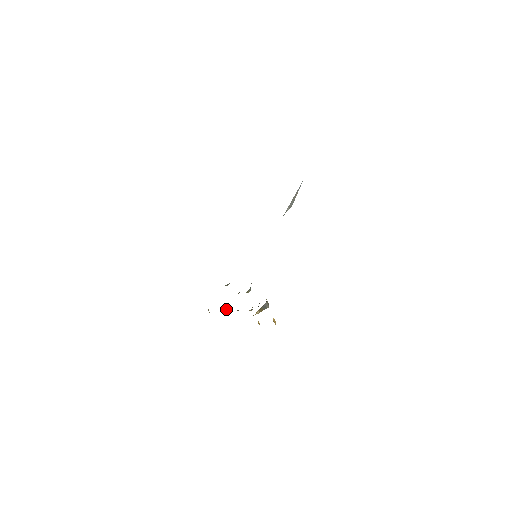
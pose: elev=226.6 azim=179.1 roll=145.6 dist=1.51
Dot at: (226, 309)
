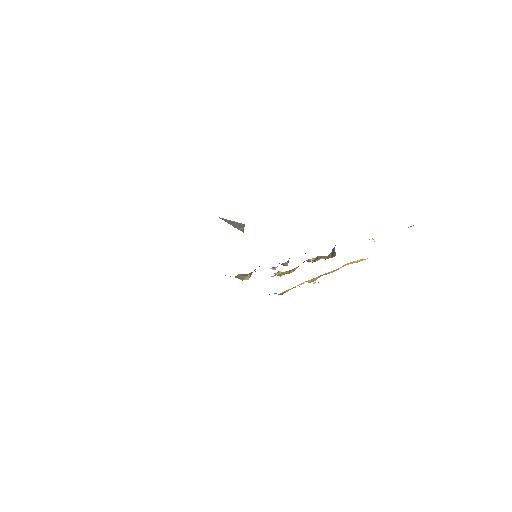
Dot at: (279, 272)
